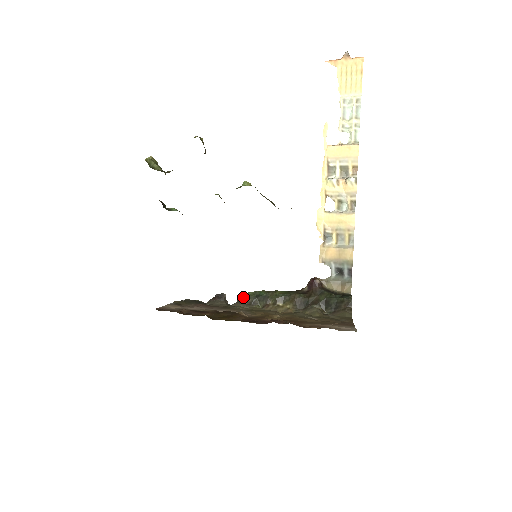
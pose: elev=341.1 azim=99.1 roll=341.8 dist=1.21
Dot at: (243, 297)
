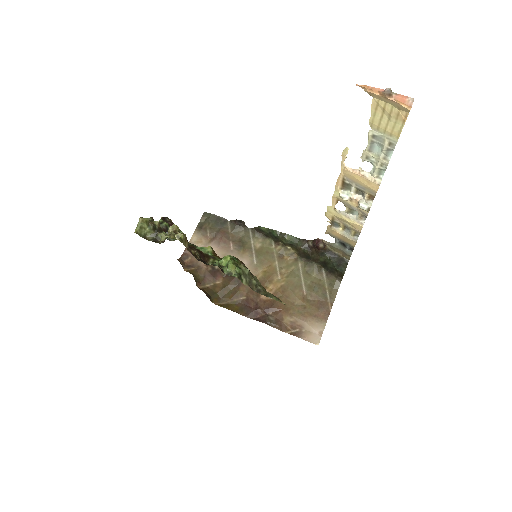
Dot at: (258, 229)
